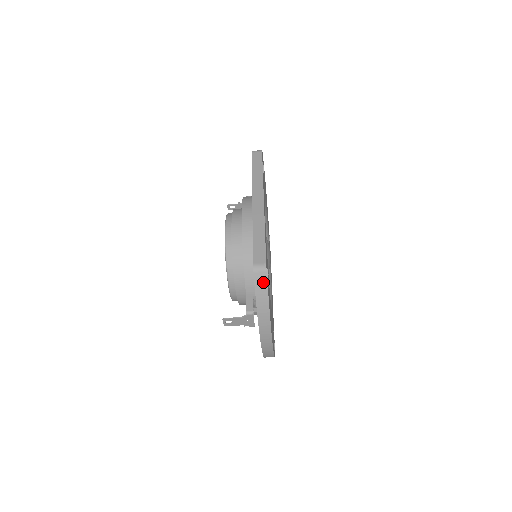
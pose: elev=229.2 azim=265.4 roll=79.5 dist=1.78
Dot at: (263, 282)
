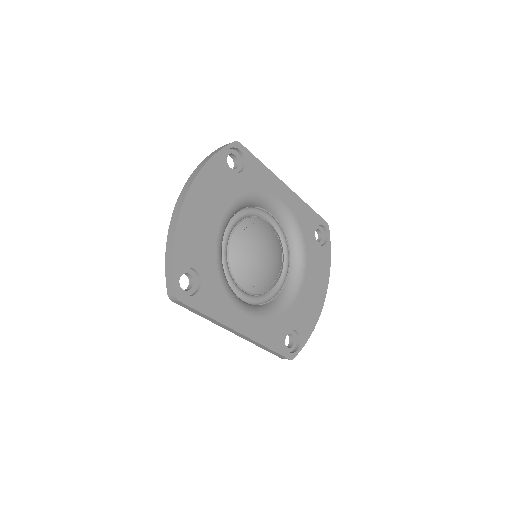
Dot at: (296, 352)
